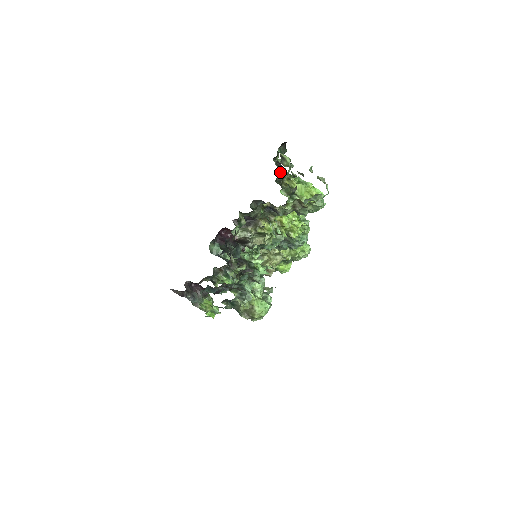
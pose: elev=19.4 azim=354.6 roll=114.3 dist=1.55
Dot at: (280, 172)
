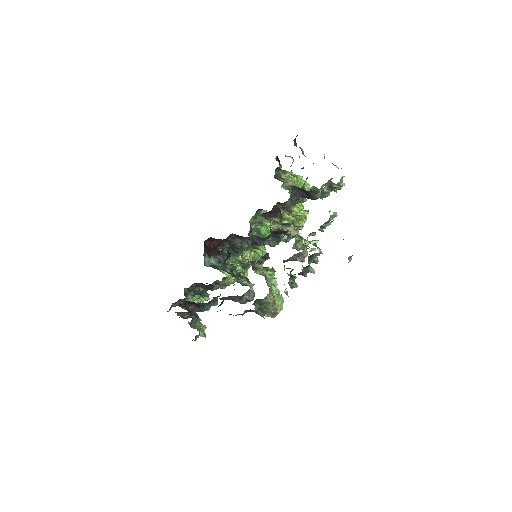
Dot at: (276, 169)
